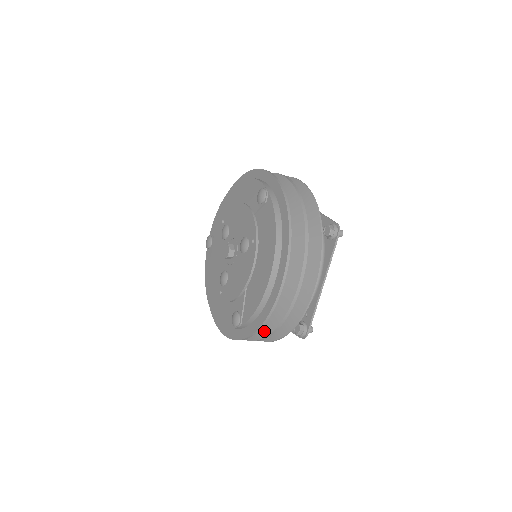
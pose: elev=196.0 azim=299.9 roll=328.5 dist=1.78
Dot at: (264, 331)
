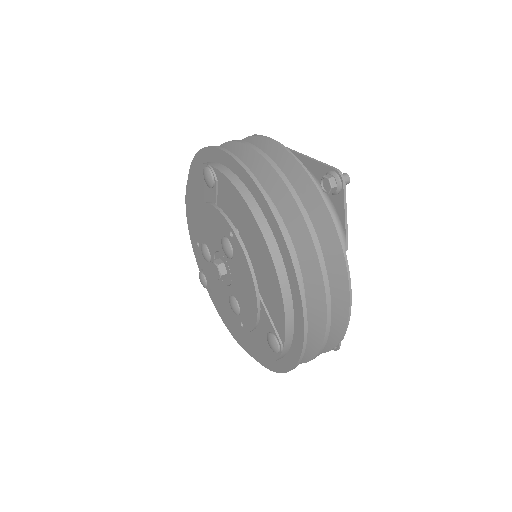
Dot at: occluded
